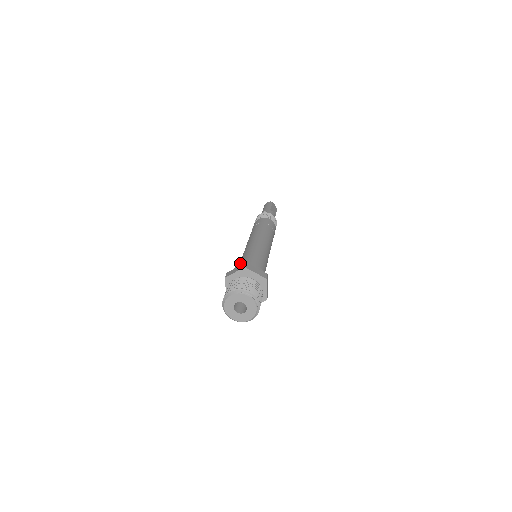
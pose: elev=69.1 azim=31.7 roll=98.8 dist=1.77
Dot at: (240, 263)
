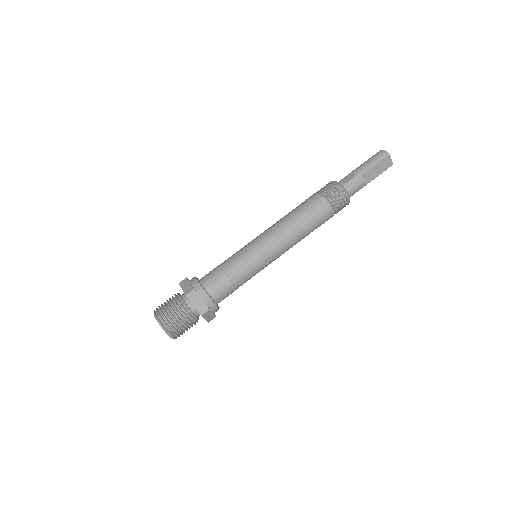
Dot at: (214, 268)
